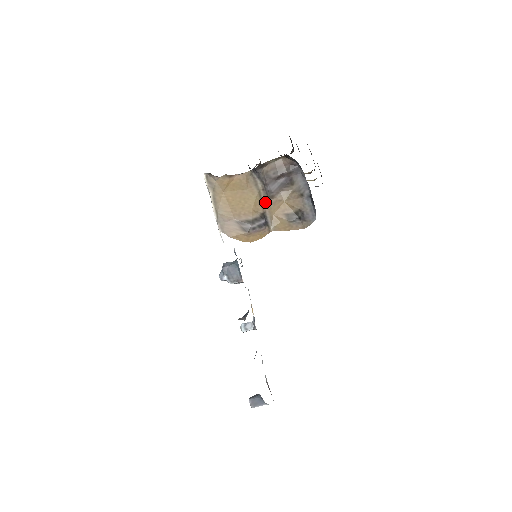
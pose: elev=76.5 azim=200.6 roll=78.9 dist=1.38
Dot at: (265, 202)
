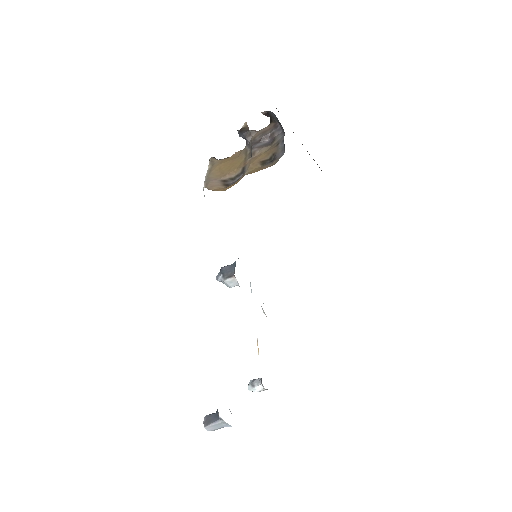
Dot at: (248, 160)
